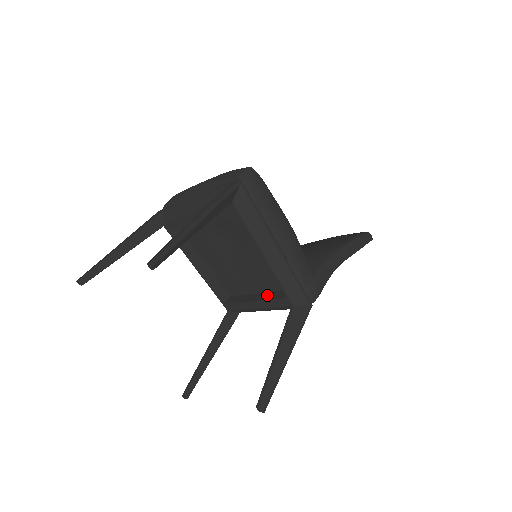
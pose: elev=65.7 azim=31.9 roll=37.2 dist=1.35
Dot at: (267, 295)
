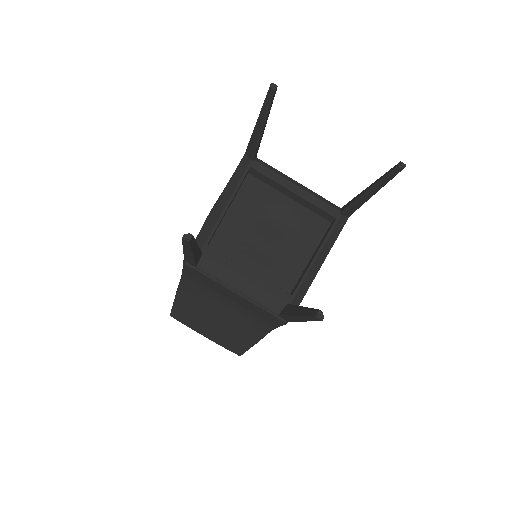
Dot at: occluded
